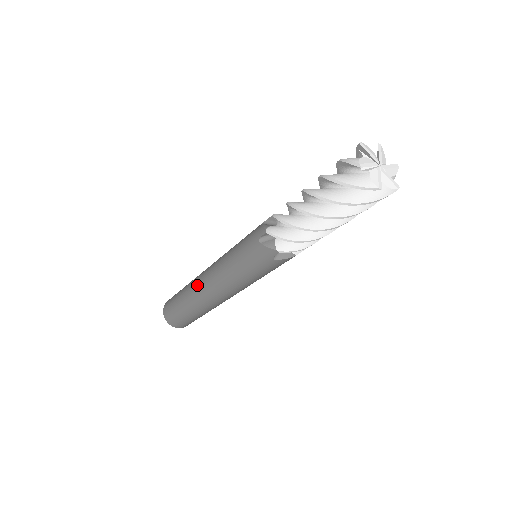
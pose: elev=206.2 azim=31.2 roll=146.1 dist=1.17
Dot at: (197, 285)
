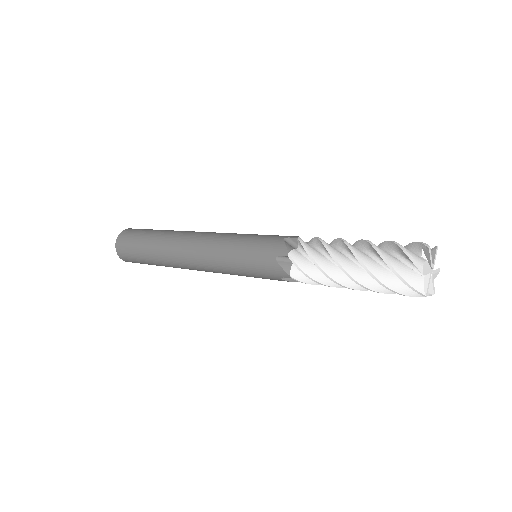
Dot at: (176, 246)
